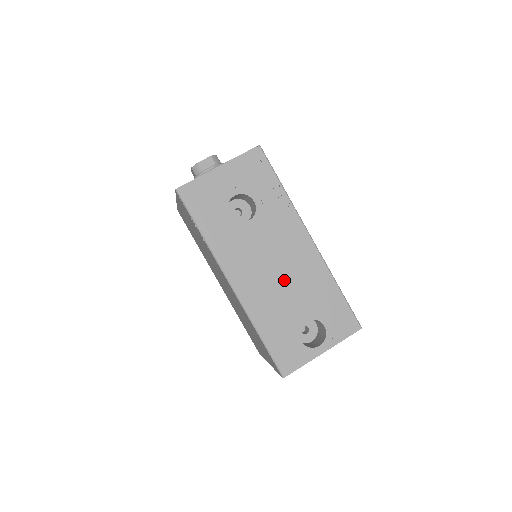
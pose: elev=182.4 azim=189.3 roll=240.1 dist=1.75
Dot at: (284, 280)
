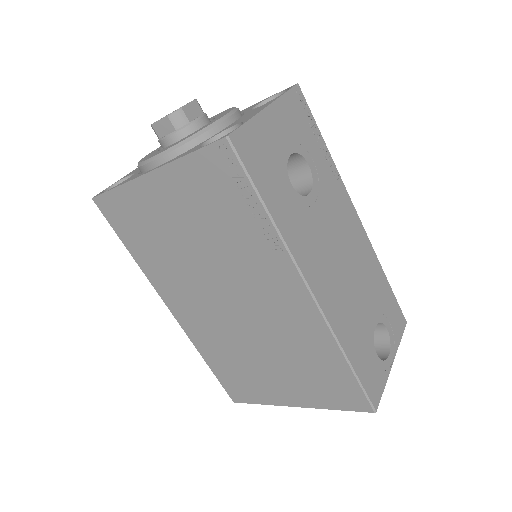
Dot at: (352, 276)
